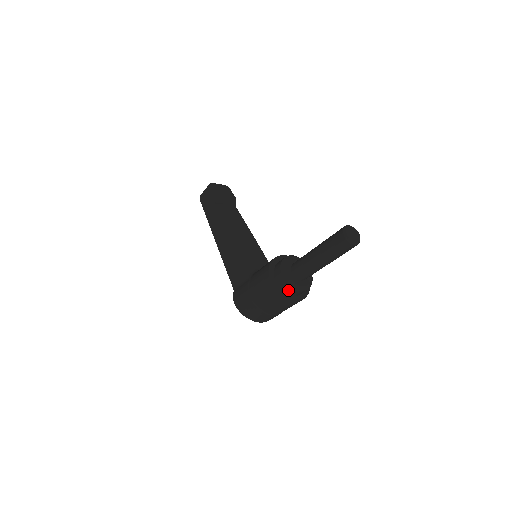
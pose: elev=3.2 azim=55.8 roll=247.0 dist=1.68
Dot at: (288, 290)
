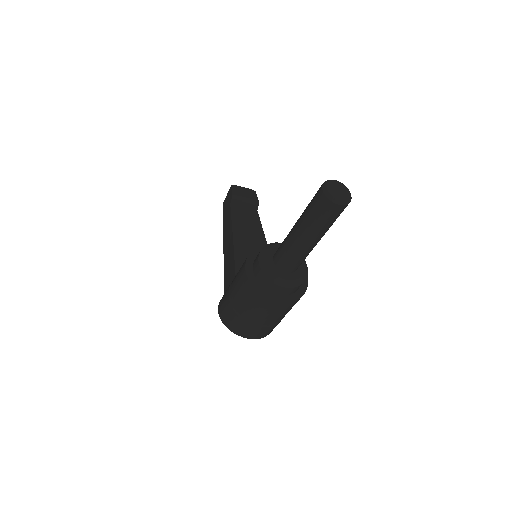
Dot at: (266, 284)
